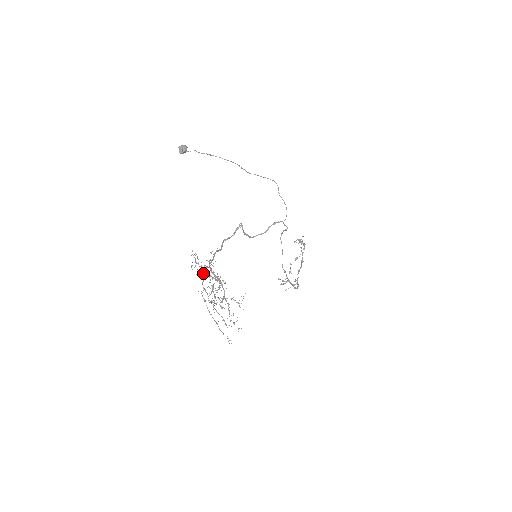
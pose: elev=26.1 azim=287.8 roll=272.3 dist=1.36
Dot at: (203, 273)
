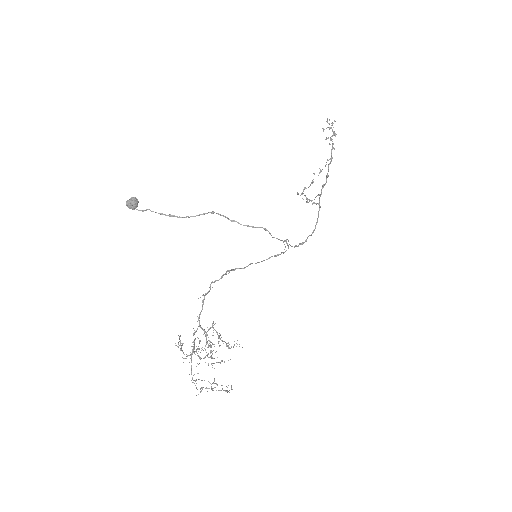
Dot at: (191, 346)
